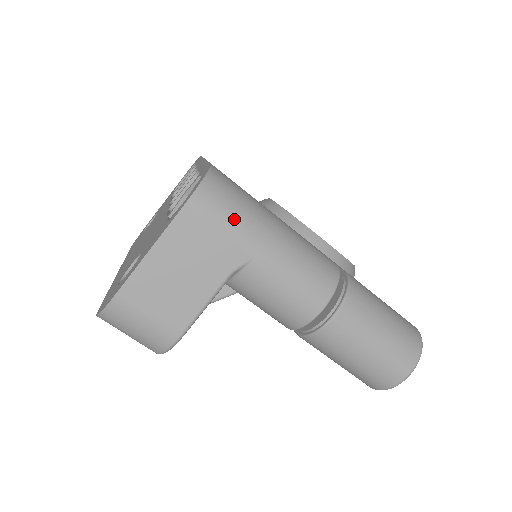
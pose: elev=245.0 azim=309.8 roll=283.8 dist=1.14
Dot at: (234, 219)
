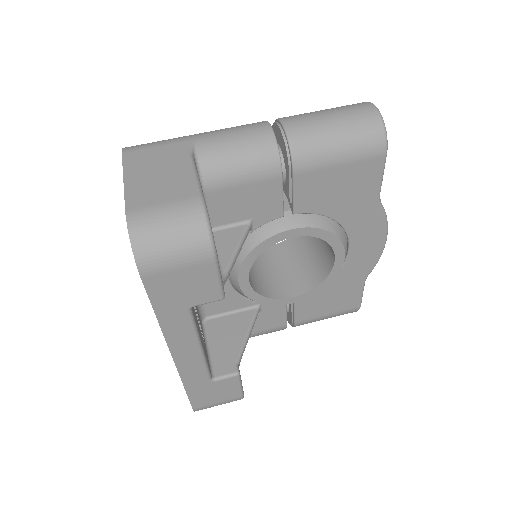
Dot at: (161, 141)
